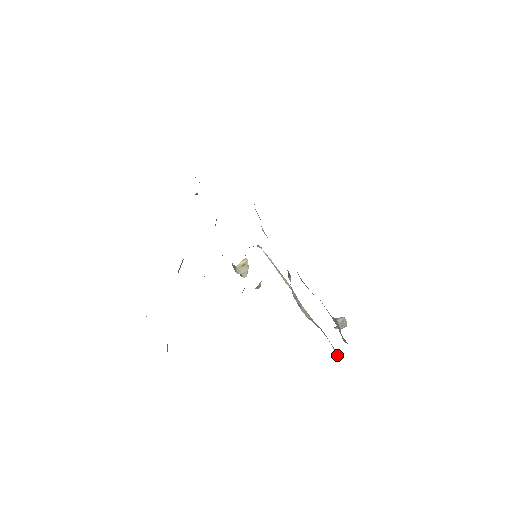
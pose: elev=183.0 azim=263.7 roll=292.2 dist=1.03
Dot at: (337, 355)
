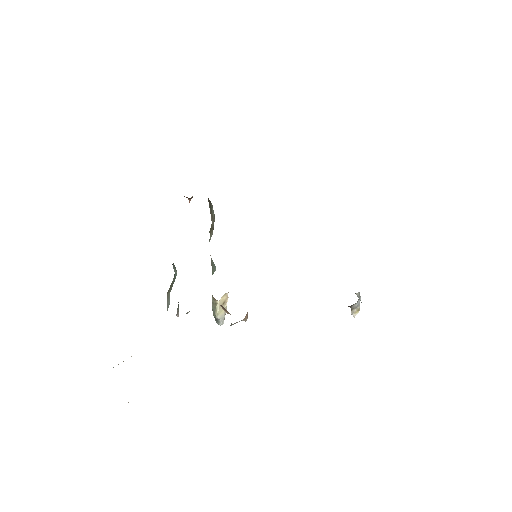
Dot at: occluded
